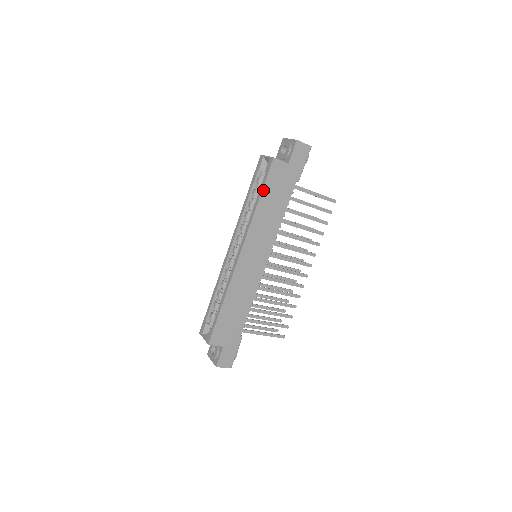
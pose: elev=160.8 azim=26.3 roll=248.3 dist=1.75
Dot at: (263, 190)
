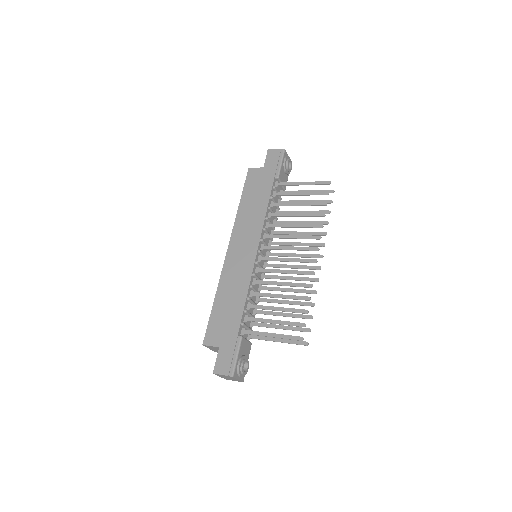
Dot at: (243, 193)
